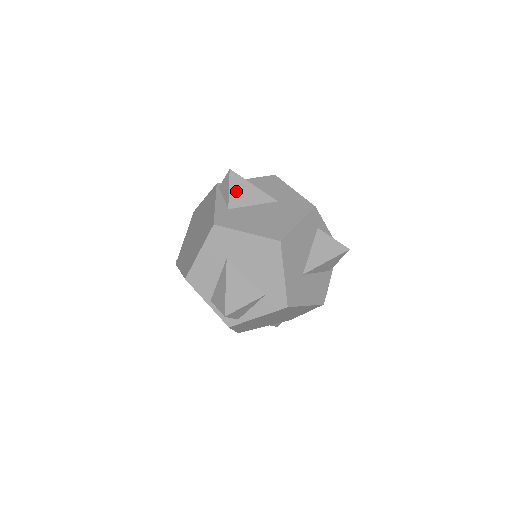
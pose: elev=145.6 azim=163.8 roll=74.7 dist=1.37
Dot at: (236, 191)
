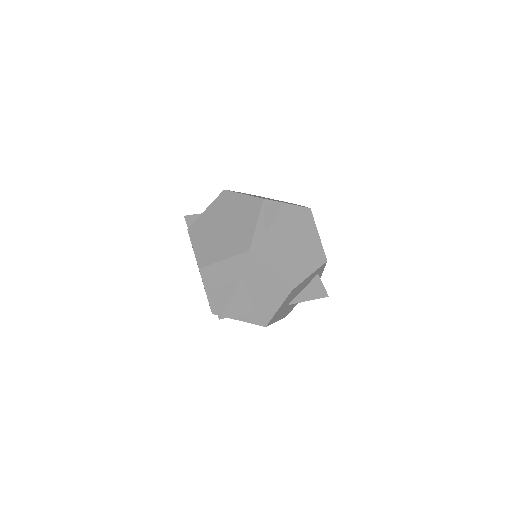
Dot at: (278, 223)
